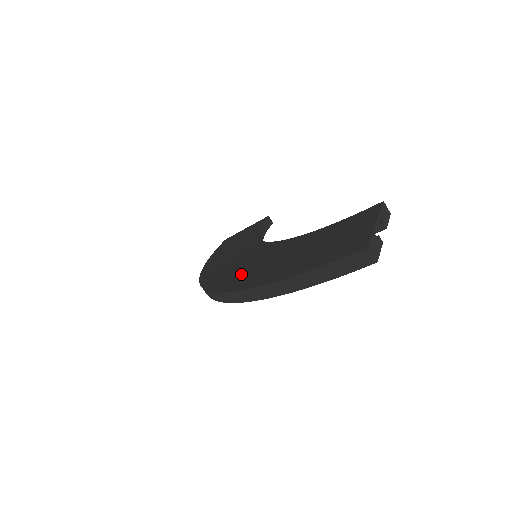
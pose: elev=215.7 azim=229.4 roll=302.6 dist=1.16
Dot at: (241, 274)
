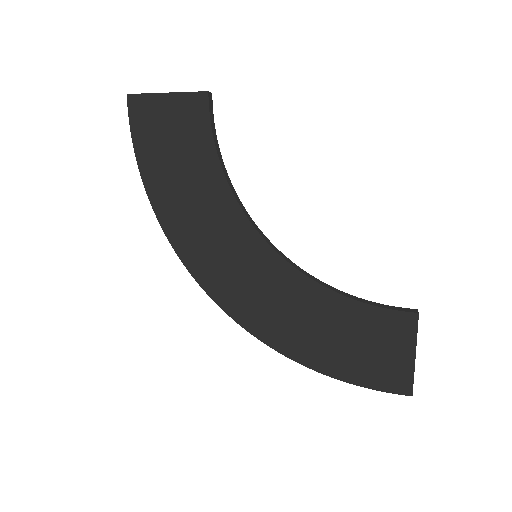
Dot at: (267, 315)
